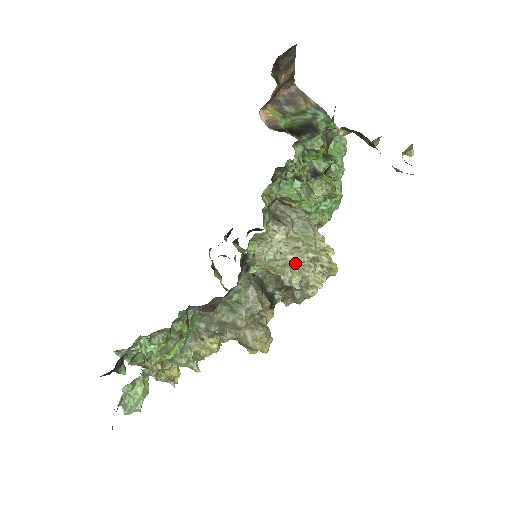
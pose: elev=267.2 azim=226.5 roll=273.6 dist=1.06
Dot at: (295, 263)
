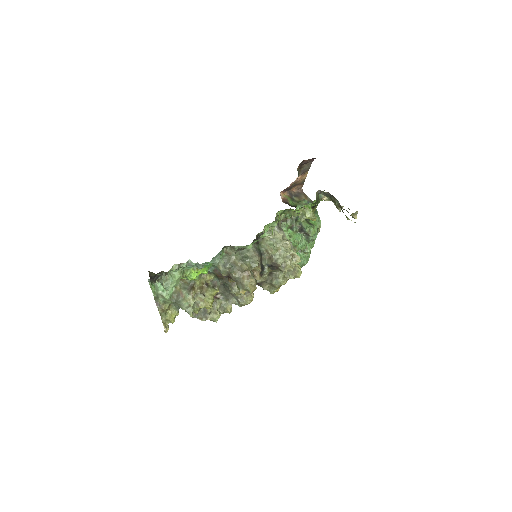
Dot at: (283, 251)
